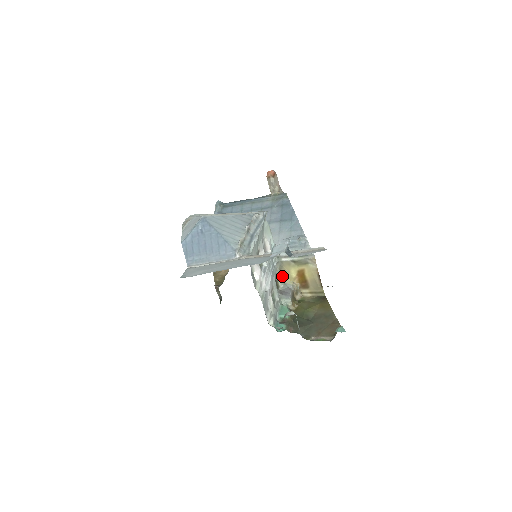
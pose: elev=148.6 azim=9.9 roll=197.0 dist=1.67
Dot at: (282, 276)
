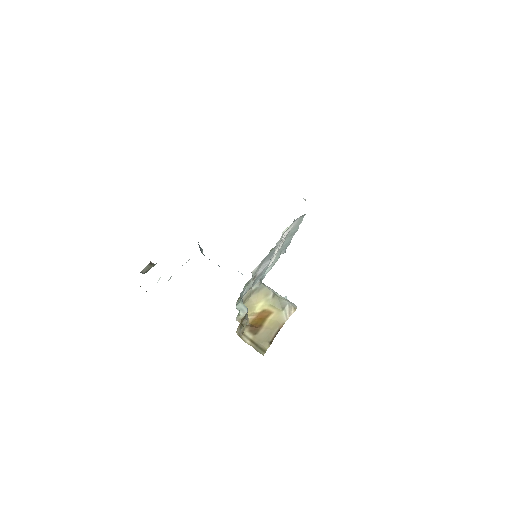
Dot at: (245, 300)
